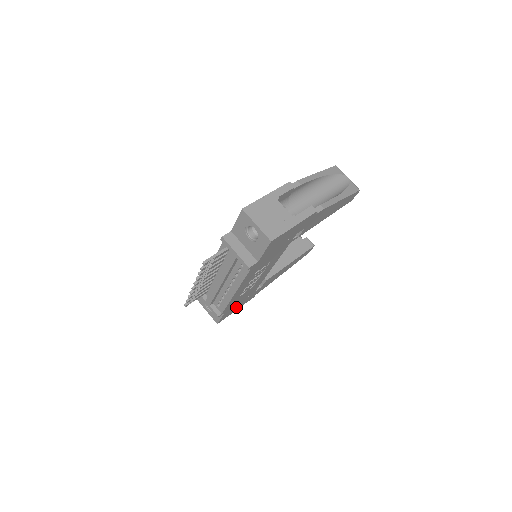
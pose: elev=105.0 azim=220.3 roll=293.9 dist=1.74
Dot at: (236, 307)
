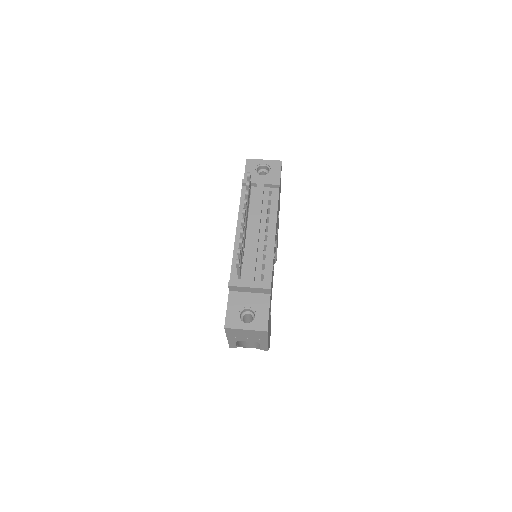
Dot at: occluded
